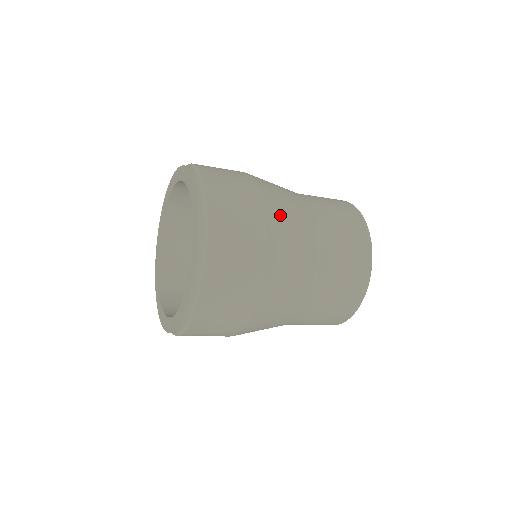
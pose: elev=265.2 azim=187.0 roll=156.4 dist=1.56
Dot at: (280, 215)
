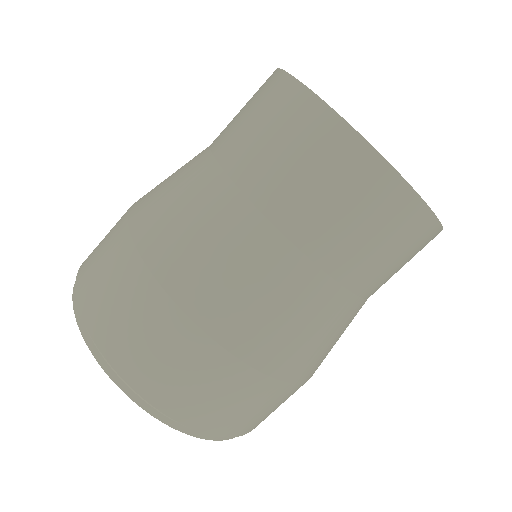
Dot at: (229, 309)
